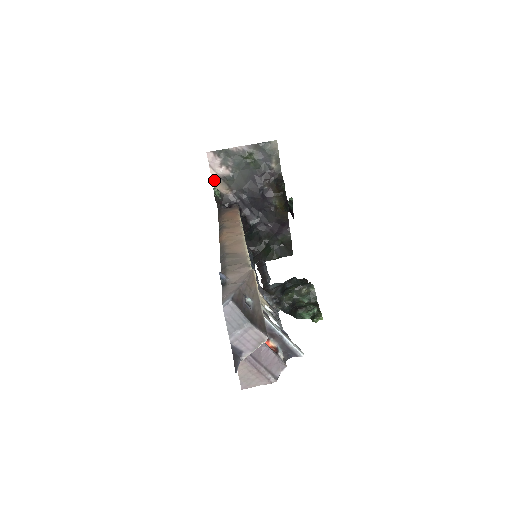
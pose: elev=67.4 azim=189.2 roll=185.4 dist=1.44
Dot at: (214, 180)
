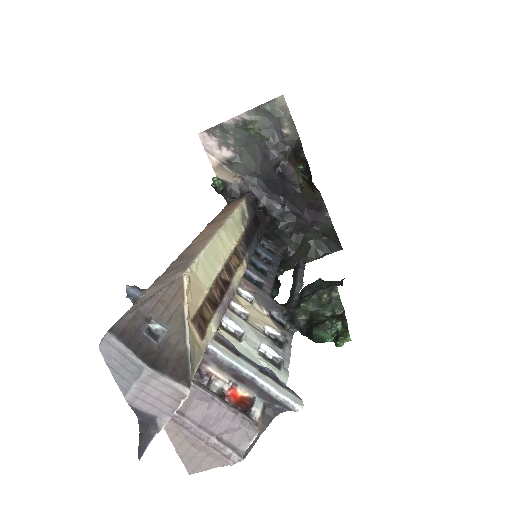
Dot at: (215, 167)
